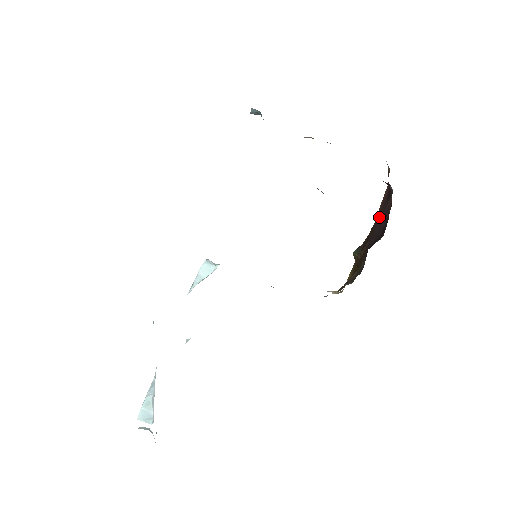
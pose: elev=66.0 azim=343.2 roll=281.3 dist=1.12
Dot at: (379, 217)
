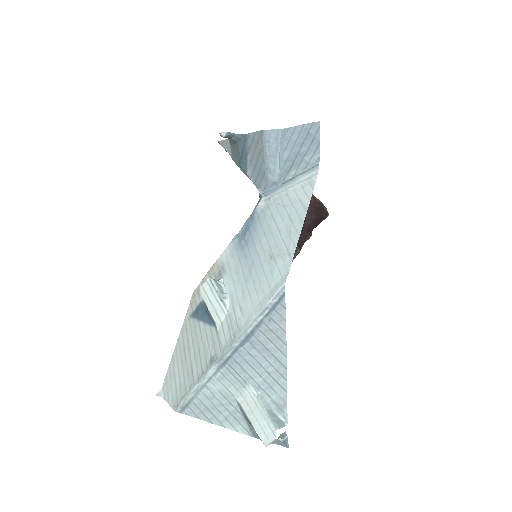
Dot at: occluded
